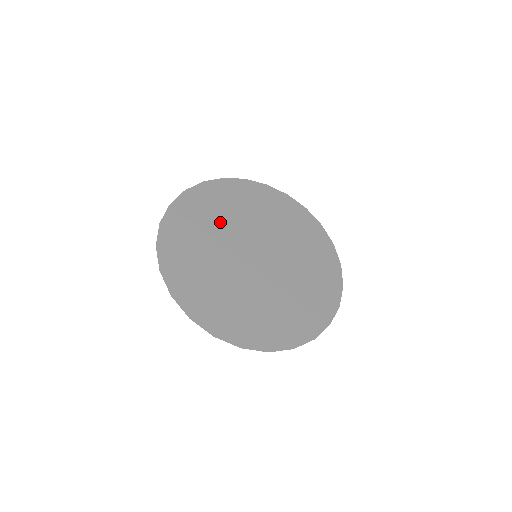
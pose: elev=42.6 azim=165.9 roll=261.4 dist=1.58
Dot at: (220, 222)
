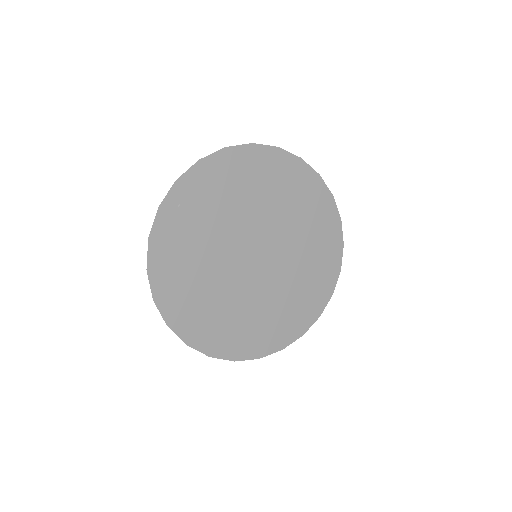
Dot at: (210, 232)
